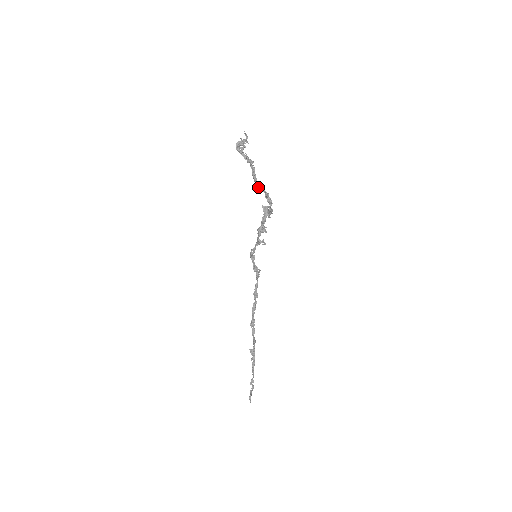
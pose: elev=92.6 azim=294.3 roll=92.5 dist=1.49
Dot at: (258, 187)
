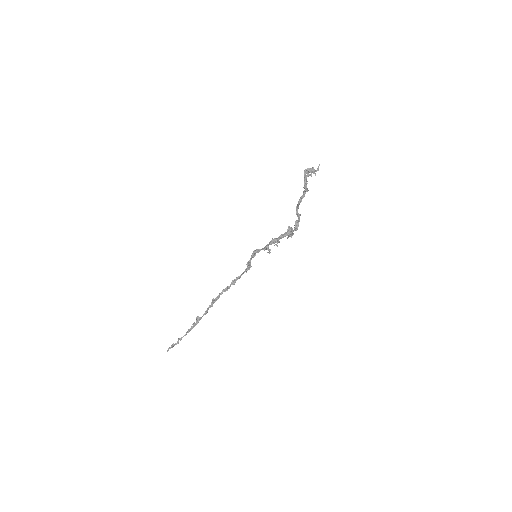
Dot at: (297, 210)
